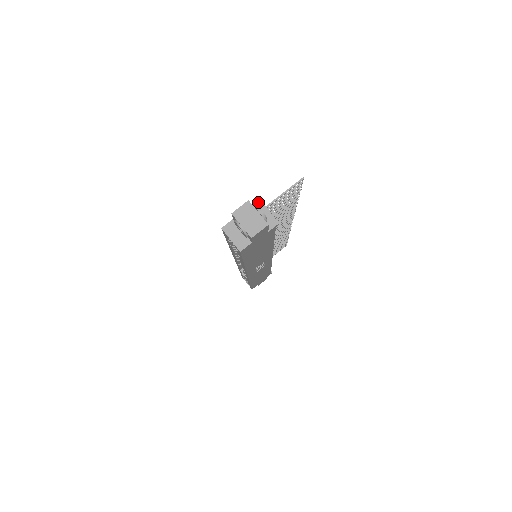
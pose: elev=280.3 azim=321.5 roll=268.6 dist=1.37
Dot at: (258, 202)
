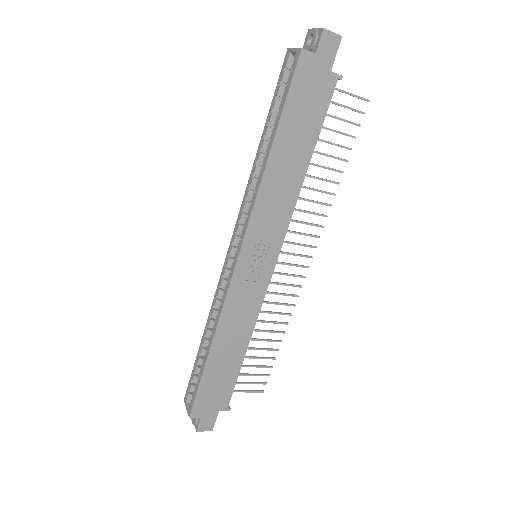
Dot at: occluded
